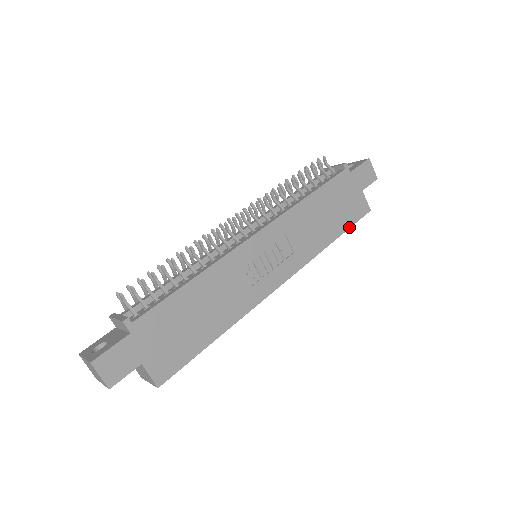
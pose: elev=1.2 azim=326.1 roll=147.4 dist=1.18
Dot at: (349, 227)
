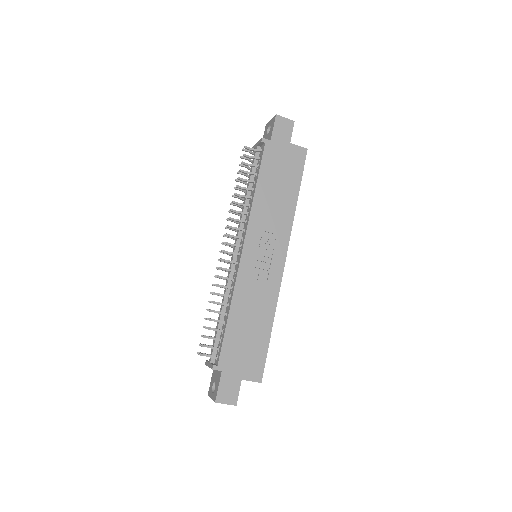
Dot at: (301, 178)
